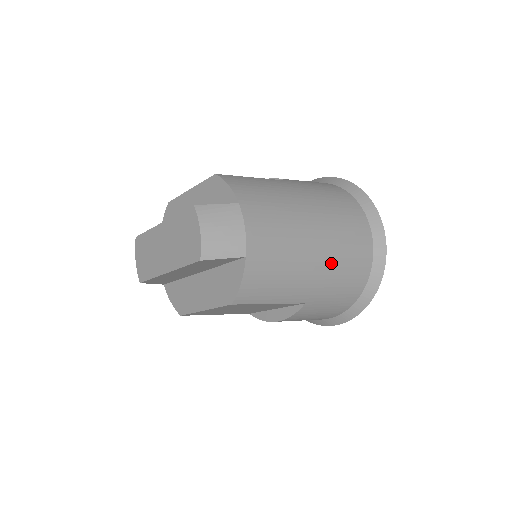
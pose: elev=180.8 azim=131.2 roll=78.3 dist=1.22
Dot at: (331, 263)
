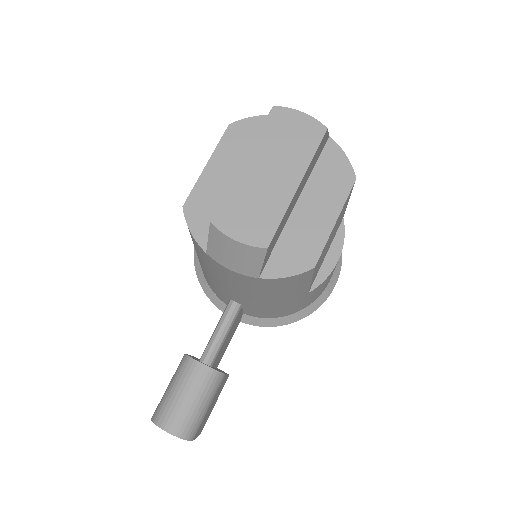
Dot at: occluded
